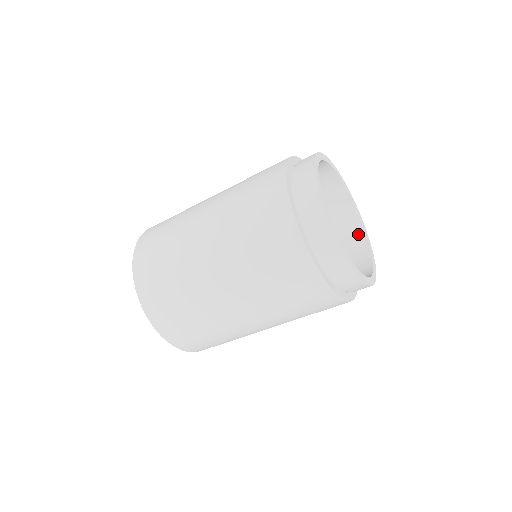
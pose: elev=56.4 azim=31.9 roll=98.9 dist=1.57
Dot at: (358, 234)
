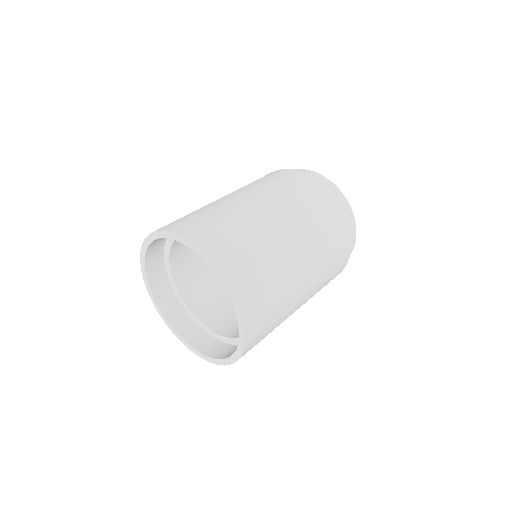
Dot at: occluded
